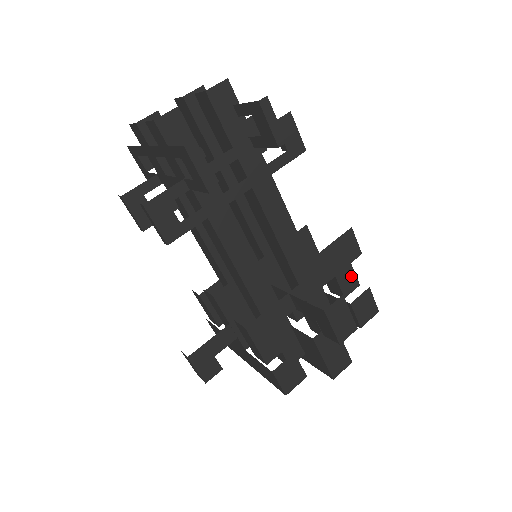
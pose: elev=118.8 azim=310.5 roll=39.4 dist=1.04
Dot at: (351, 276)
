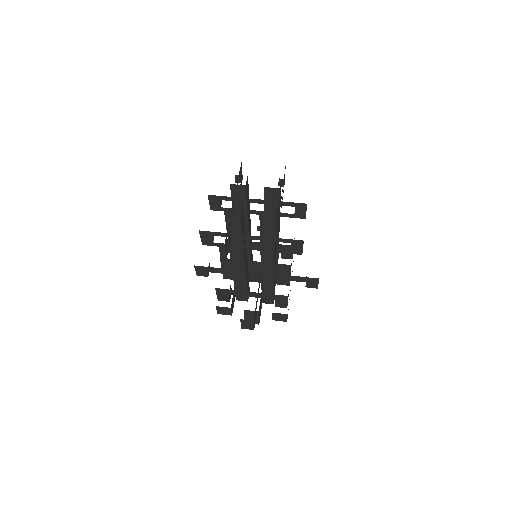
Dot at: (284, 304)
